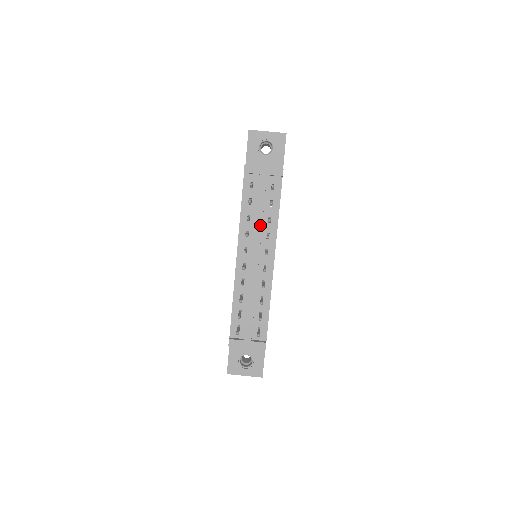
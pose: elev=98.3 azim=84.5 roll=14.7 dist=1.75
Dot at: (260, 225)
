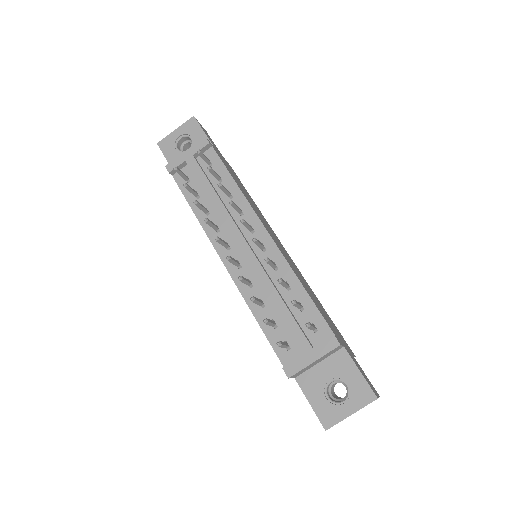
Dot at: (221, 206)
